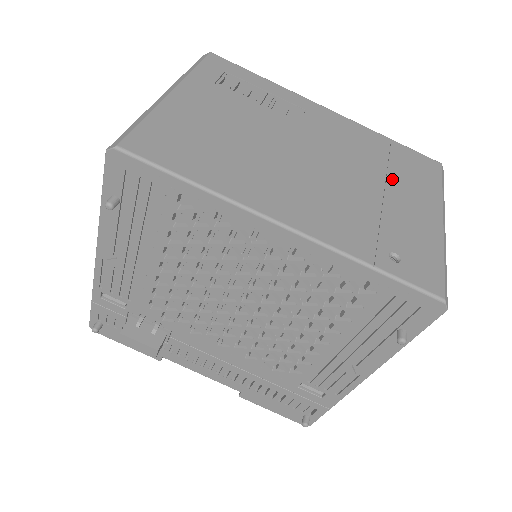
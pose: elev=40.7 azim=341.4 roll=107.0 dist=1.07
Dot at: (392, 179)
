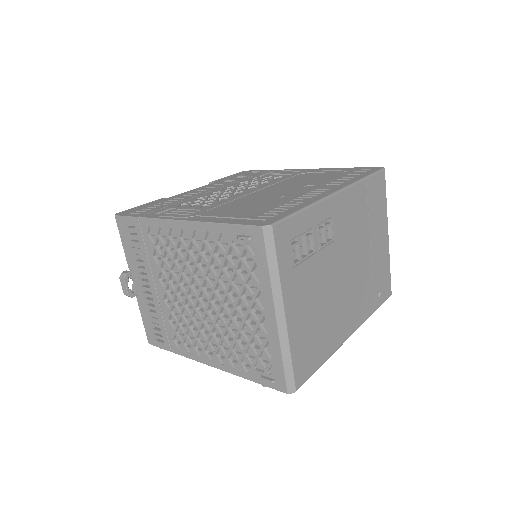
Dot at: (372, 230)
